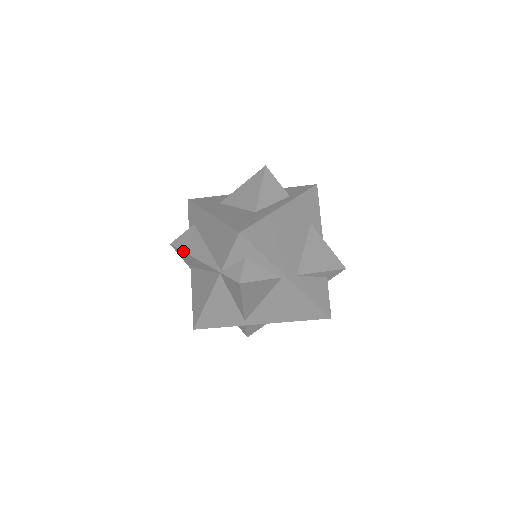
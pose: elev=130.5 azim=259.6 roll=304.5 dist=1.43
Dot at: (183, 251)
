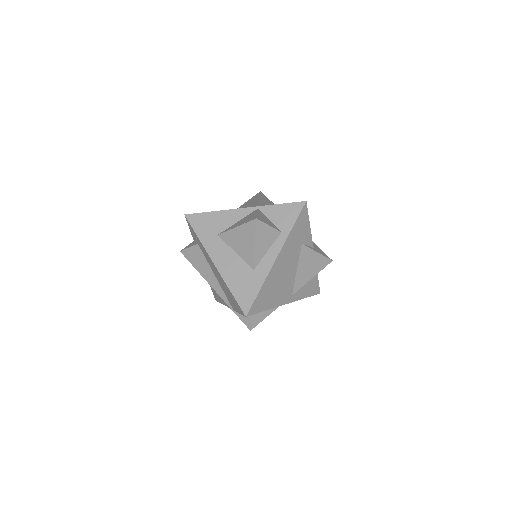
Dot at: (195, 268)
